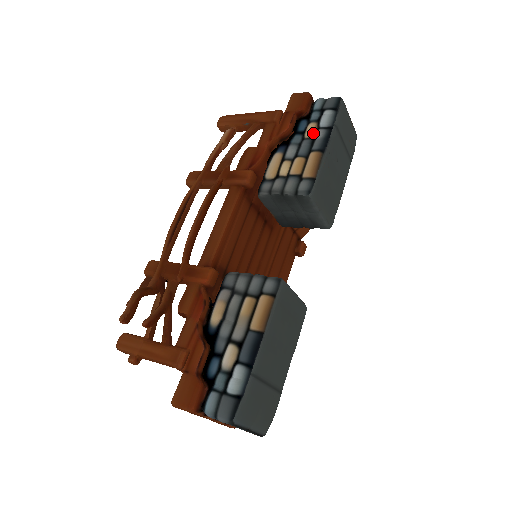
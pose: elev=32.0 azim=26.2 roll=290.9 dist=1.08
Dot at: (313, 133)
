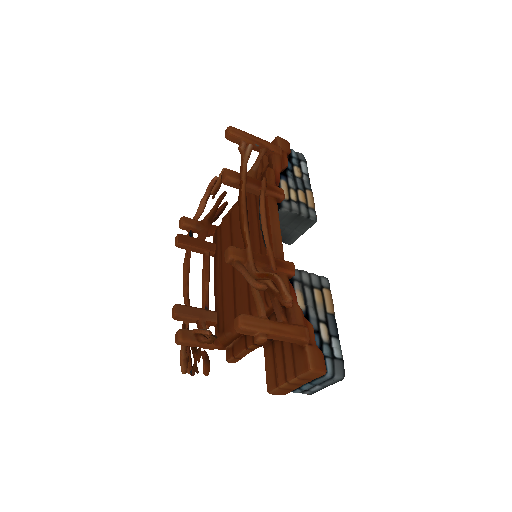
Dot at: (300, 175)
